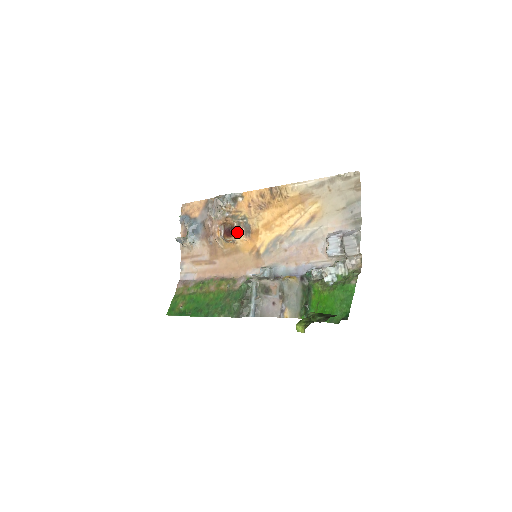
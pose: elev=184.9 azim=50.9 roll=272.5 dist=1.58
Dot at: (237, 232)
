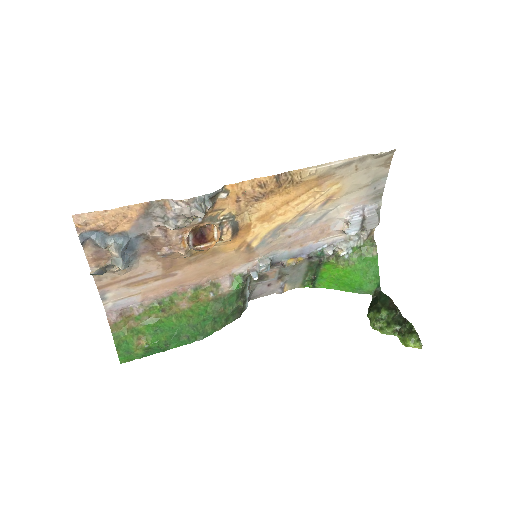
Dot at: (220, 236)
